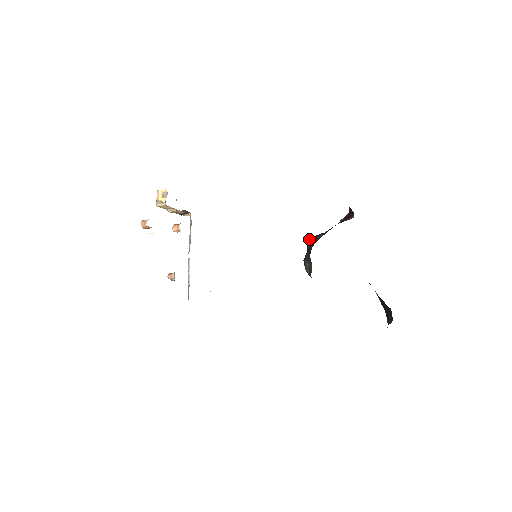
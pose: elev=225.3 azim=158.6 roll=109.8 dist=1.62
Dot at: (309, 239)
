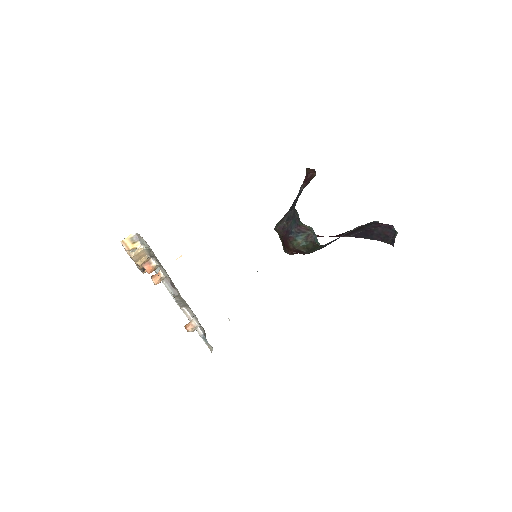
Dot at: (278, 225)
